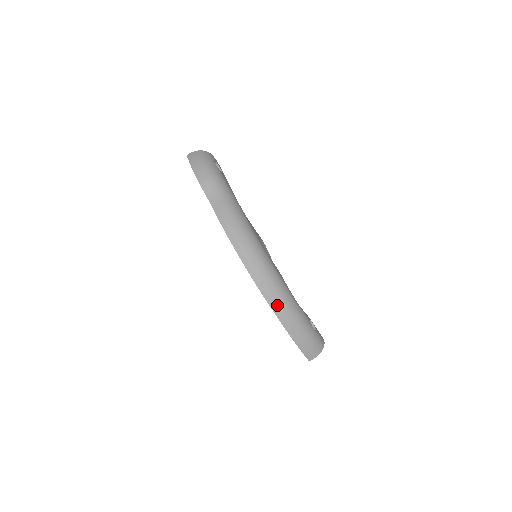
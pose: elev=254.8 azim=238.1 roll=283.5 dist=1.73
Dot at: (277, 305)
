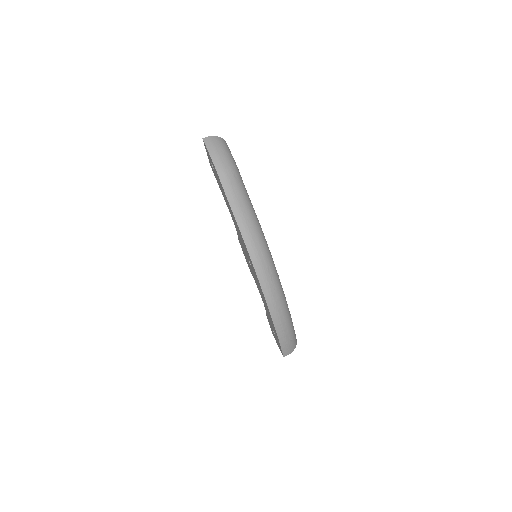
Dot at: (275, 309)
